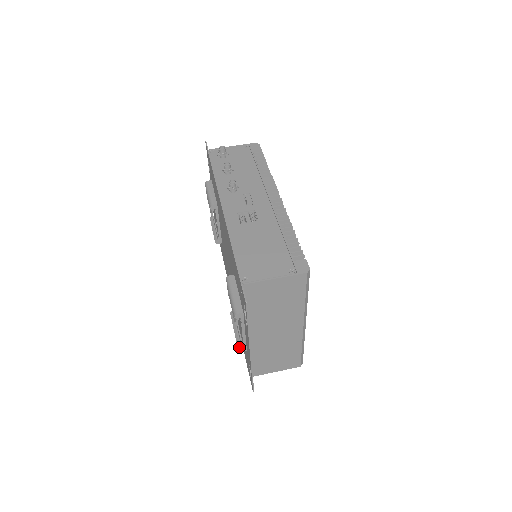
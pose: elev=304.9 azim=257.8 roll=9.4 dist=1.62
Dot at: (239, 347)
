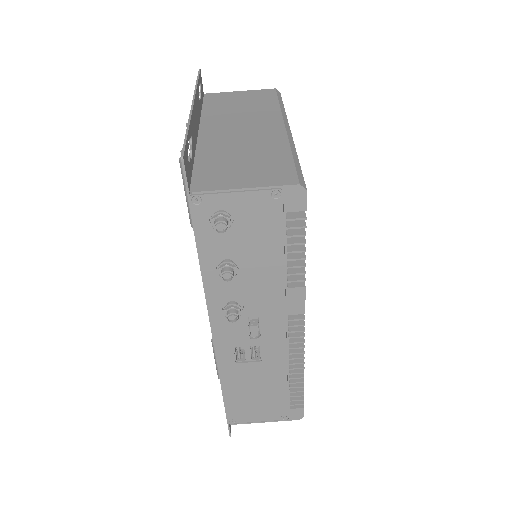
Dot at: occluded
